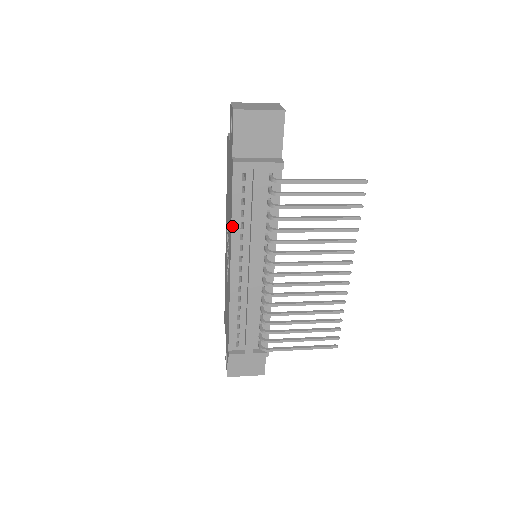
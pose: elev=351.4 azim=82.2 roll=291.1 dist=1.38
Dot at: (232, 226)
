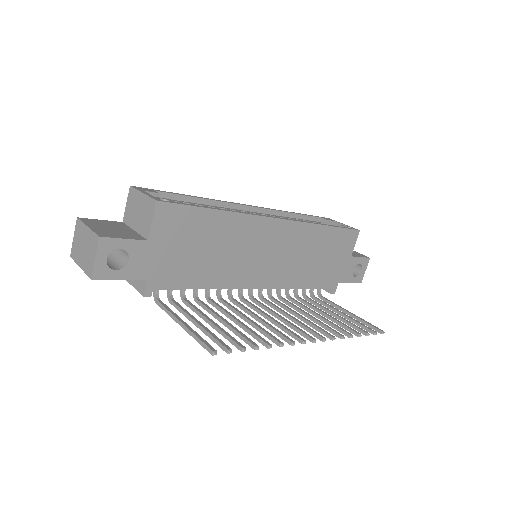
Dot at: occluded
